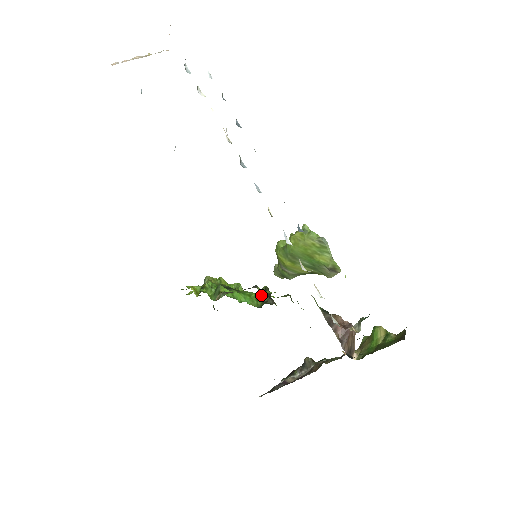
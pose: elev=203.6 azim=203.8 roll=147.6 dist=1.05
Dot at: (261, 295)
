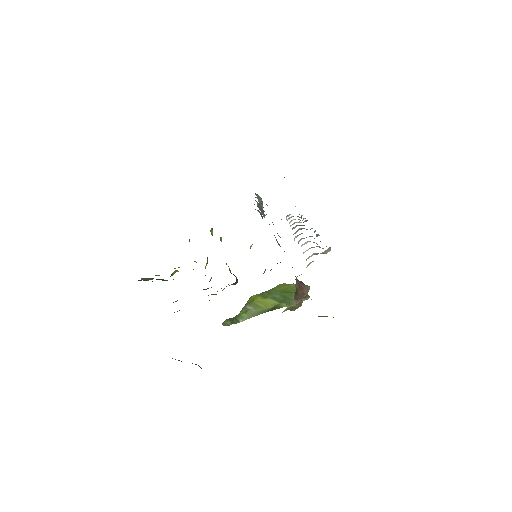
Dot at: occluded
